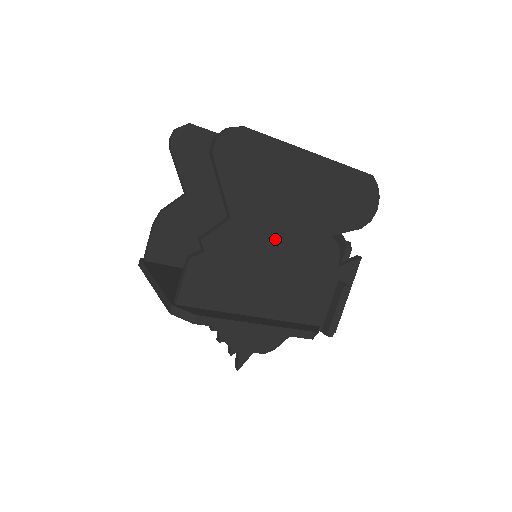
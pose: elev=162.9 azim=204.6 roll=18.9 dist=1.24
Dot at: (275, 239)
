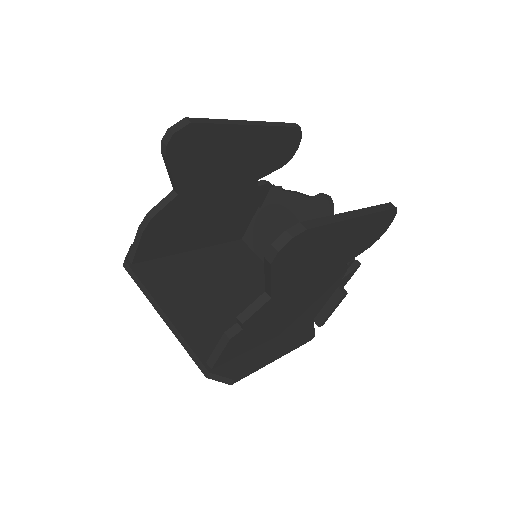
Dot at: (302, 290)
